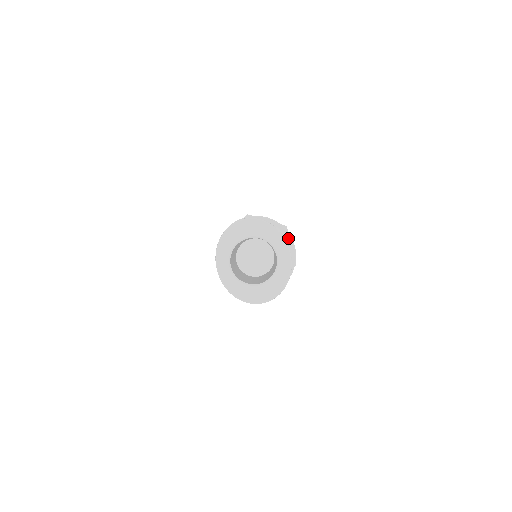
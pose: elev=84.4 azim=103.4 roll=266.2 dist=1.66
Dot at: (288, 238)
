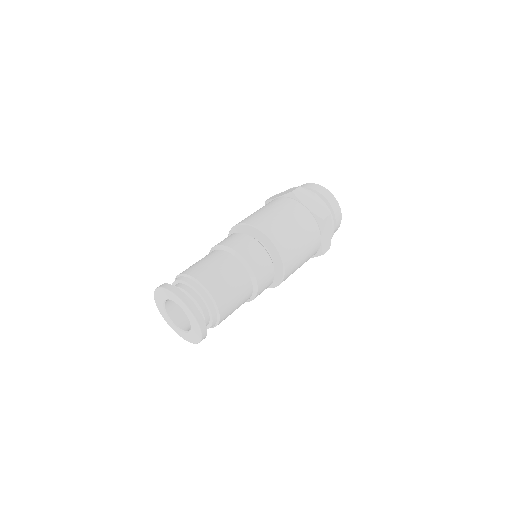
Dot at: (258, 232)
